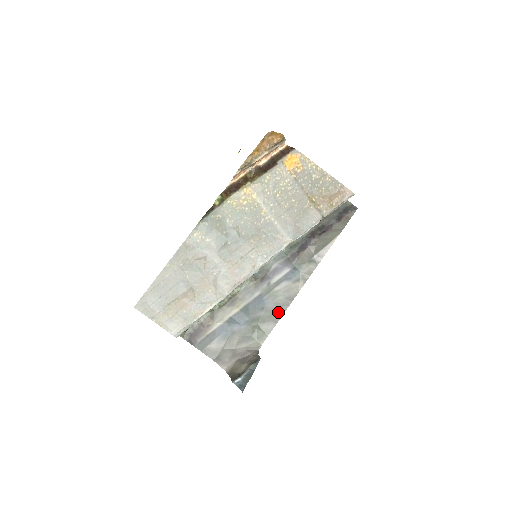
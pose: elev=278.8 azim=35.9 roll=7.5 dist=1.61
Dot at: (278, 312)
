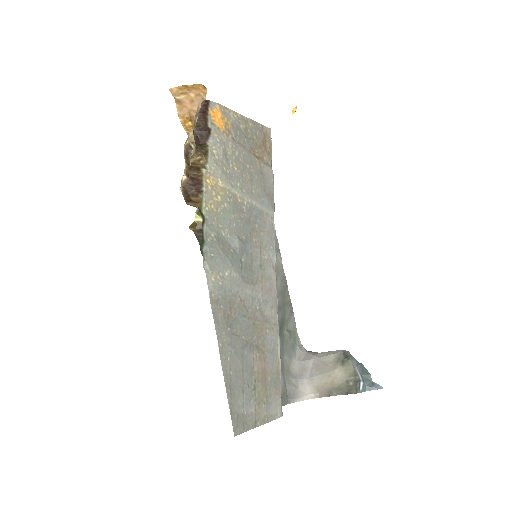
Dot at: (286, 301)
